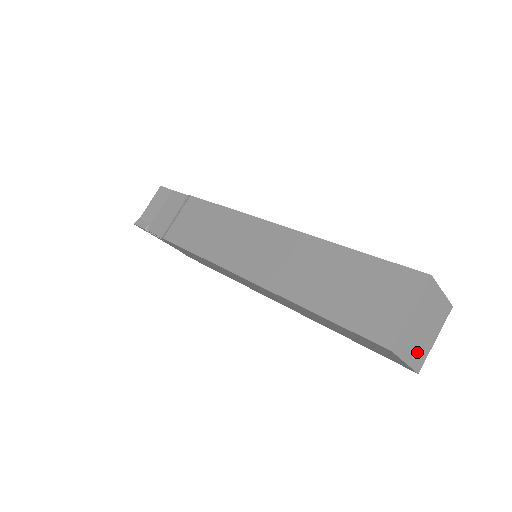
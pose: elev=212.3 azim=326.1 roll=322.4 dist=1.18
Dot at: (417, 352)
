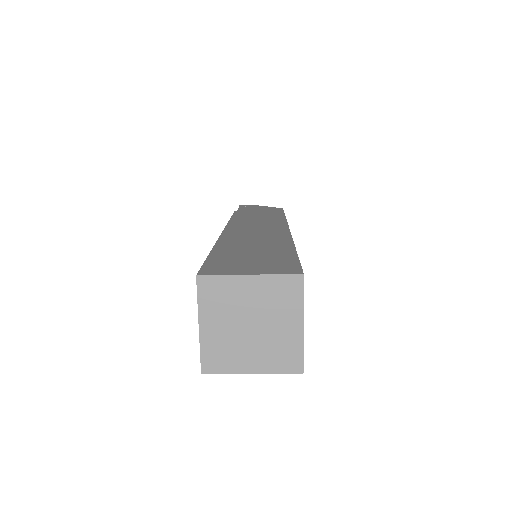
Dot at: (268, 354)
